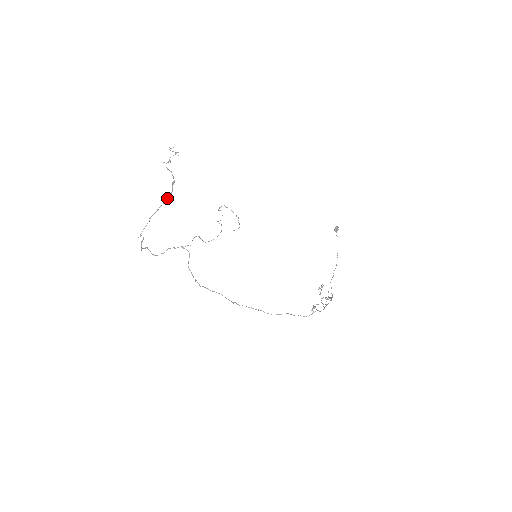
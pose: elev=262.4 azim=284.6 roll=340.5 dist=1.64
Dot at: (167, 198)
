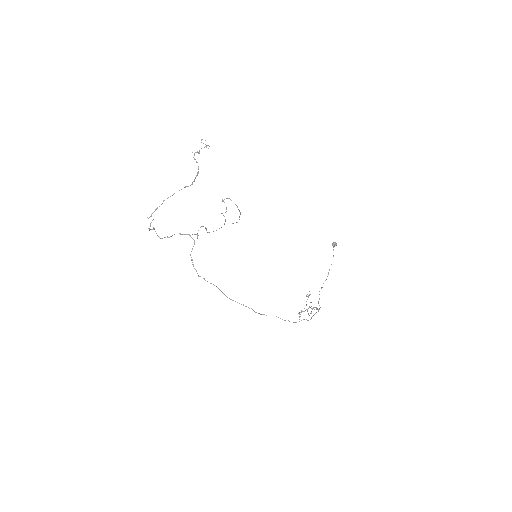
Dot at: (186, 186)
